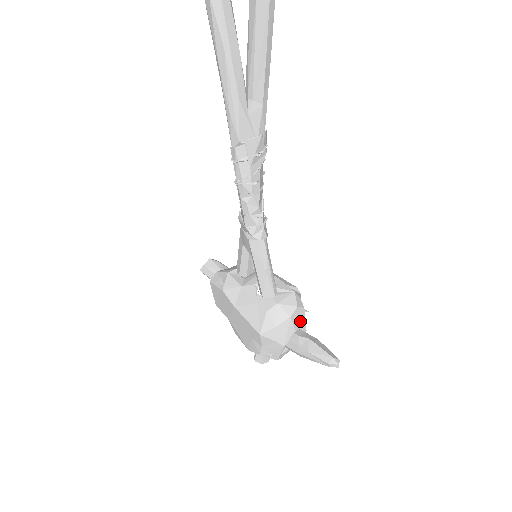
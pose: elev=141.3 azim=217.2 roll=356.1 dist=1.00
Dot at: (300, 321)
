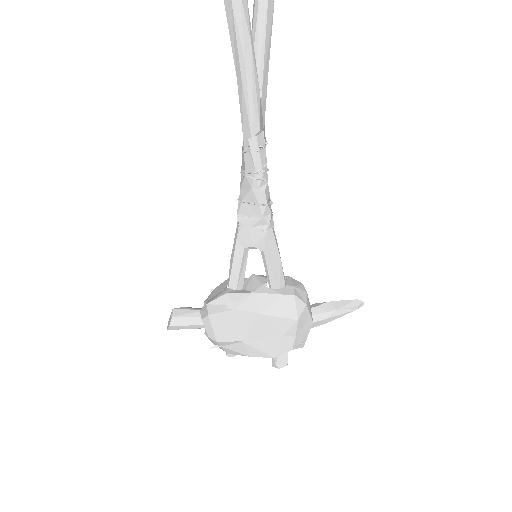
Dot at: occluded
